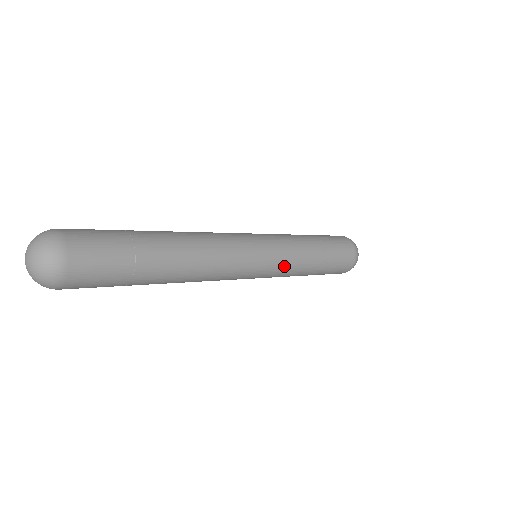
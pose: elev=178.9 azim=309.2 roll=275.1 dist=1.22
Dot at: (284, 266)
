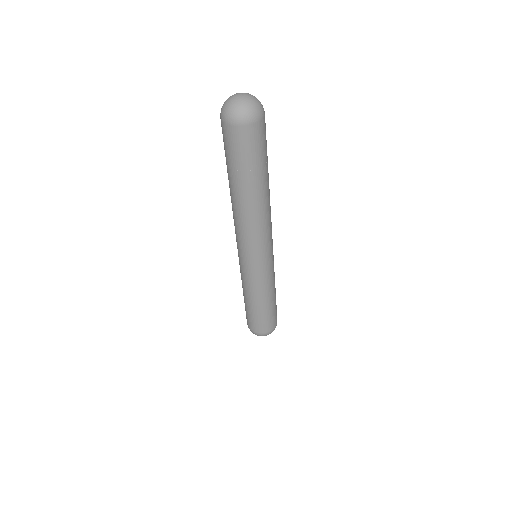
Dot at: occluded
